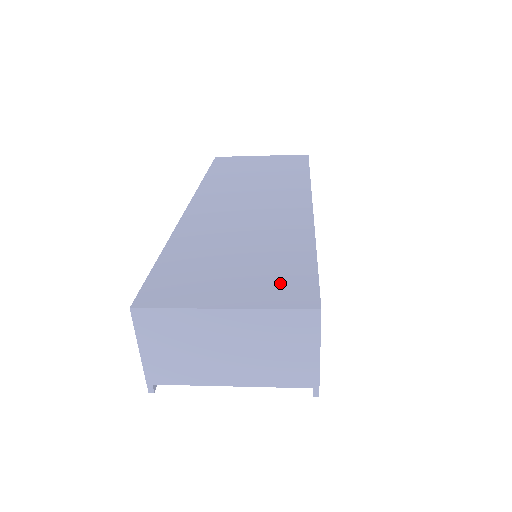
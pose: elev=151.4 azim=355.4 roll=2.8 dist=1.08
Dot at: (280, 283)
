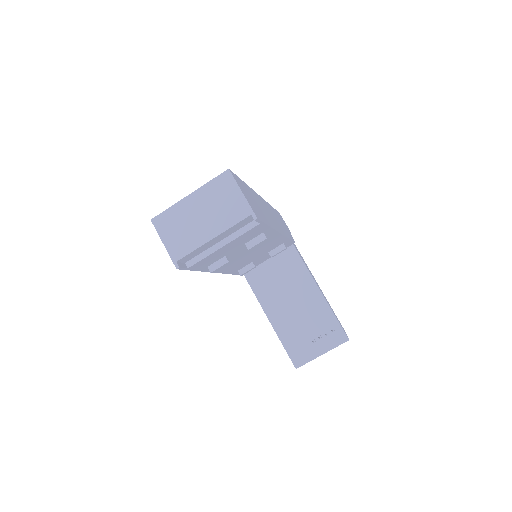
Dot at: occluded
